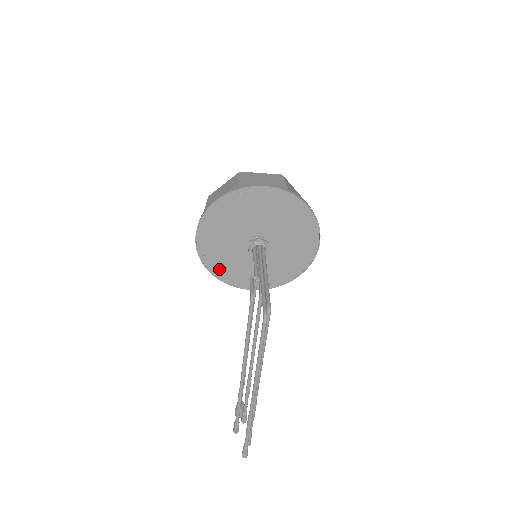
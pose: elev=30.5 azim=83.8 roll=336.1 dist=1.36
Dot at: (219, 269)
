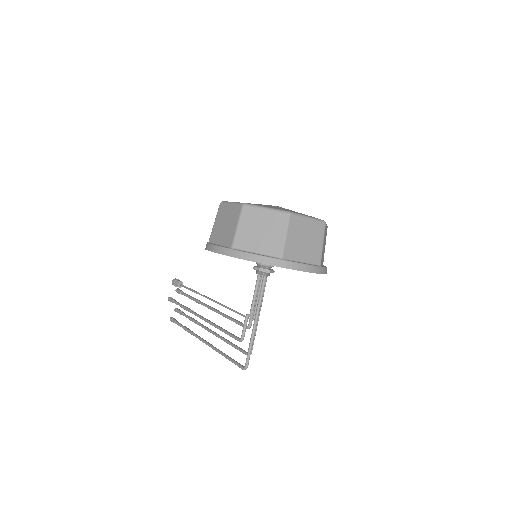
Dot at: occluded
